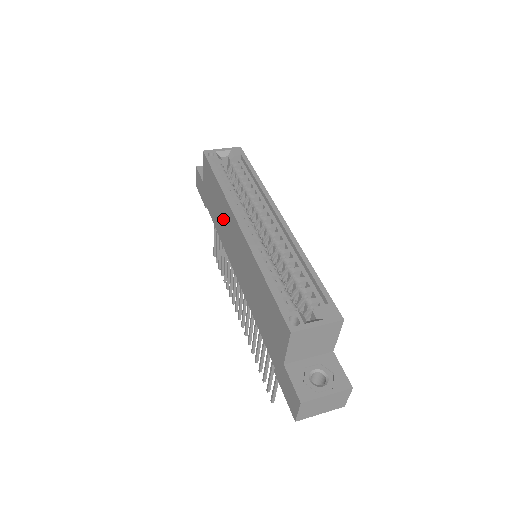
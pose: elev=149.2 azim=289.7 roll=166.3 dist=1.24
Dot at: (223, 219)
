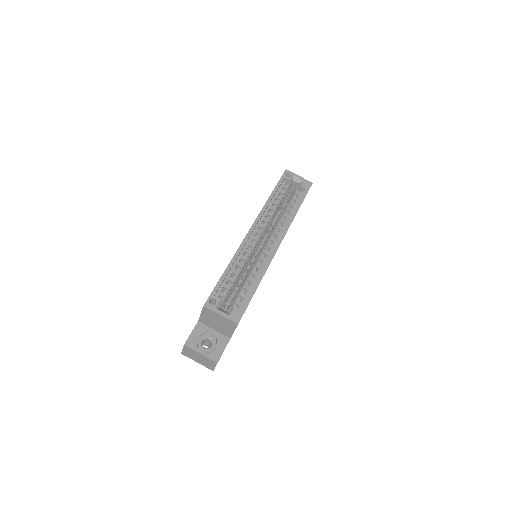
Dot at: occluded
